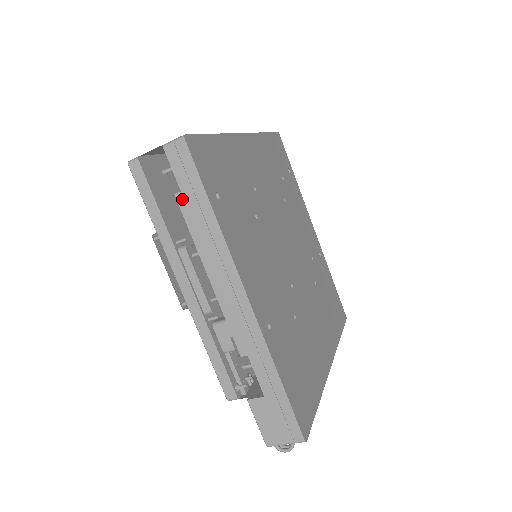
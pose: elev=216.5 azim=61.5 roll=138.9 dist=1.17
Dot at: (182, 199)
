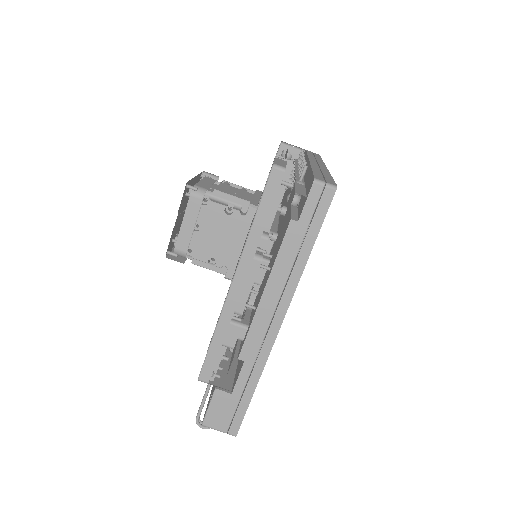
Dot at: (294, 227)
